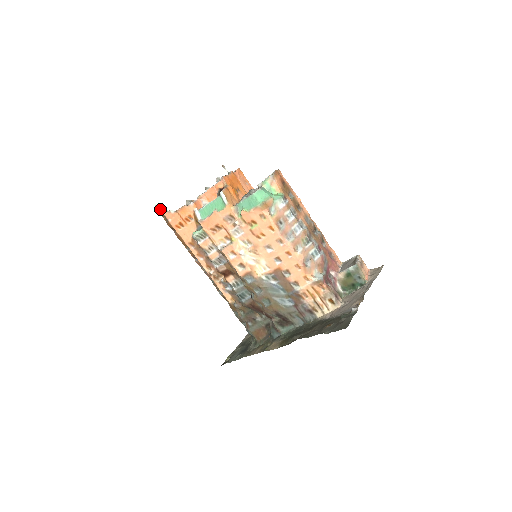
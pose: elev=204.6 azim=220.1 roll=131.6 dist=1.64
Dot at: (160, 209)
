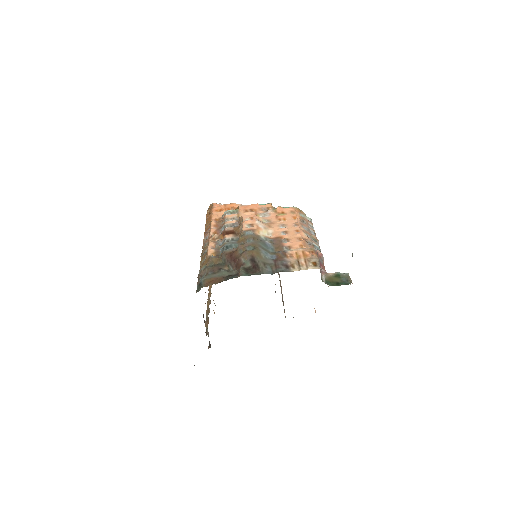
Dot at: occluded
